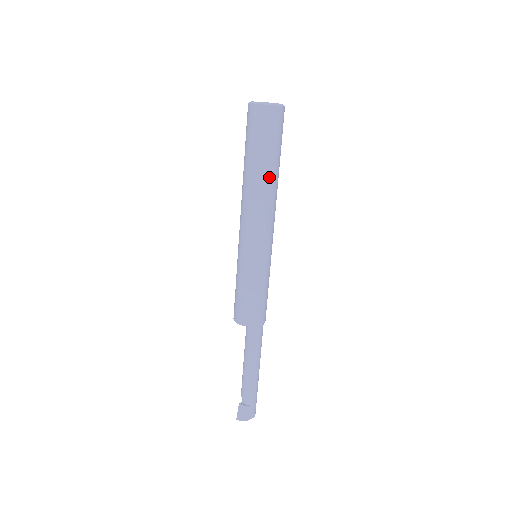
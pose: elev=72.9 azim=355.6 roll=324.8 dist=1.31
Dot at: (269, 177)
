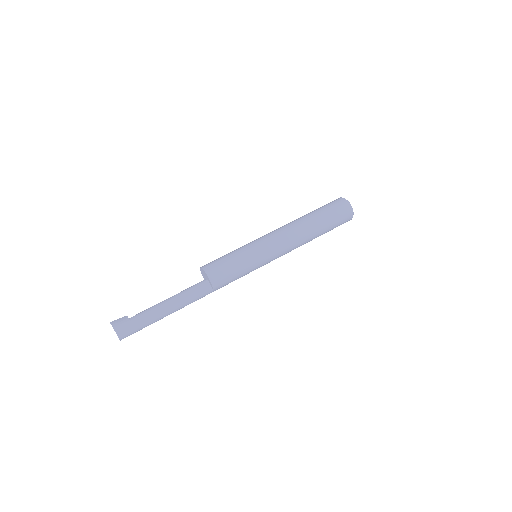
Dot at: (312, 224)
